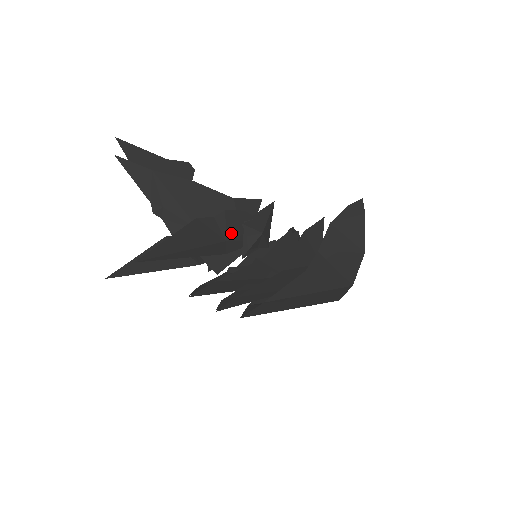
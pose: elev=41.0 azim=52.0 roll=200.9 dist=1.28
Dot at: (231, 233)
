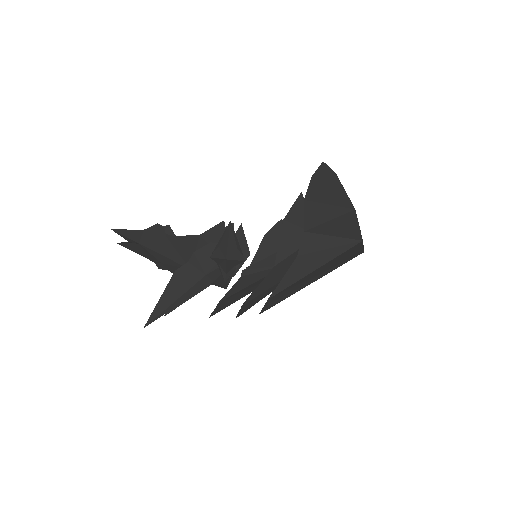
Dot at: (207, 267)
